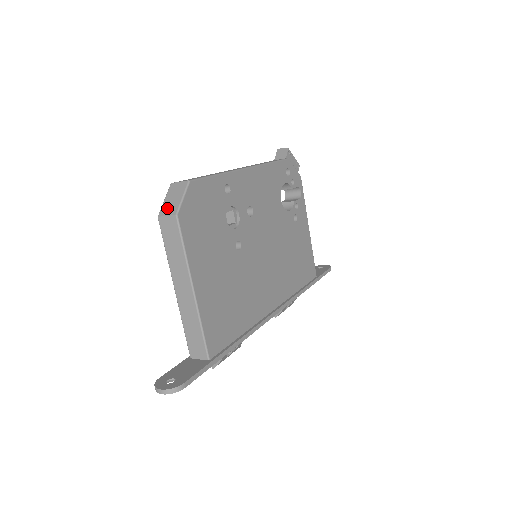
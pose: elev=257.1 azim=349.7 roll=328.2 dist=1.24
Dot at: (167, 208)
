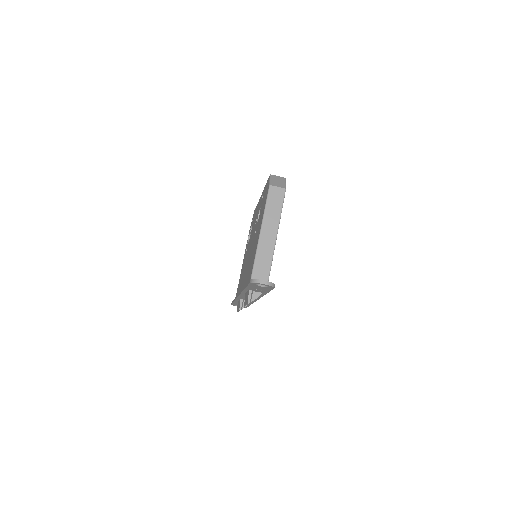
Dot at: (276, 184)
